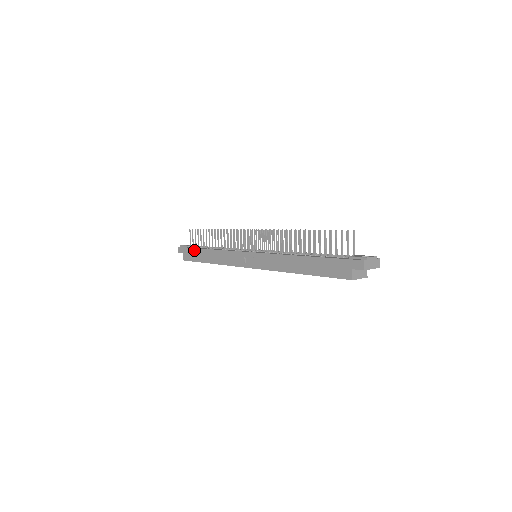
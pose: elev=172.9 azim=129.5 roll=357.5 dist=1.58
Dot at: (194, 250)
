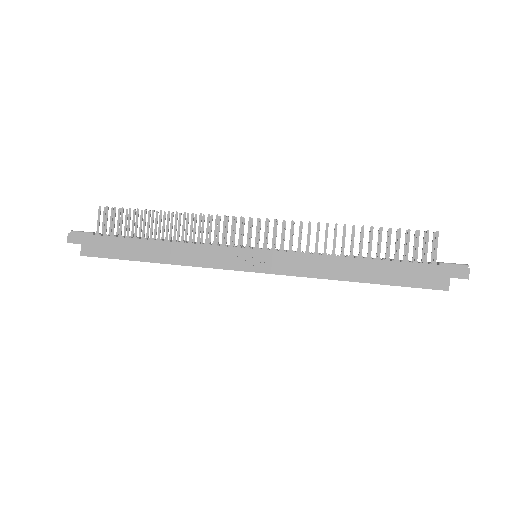
Dot at: (115, 240)
